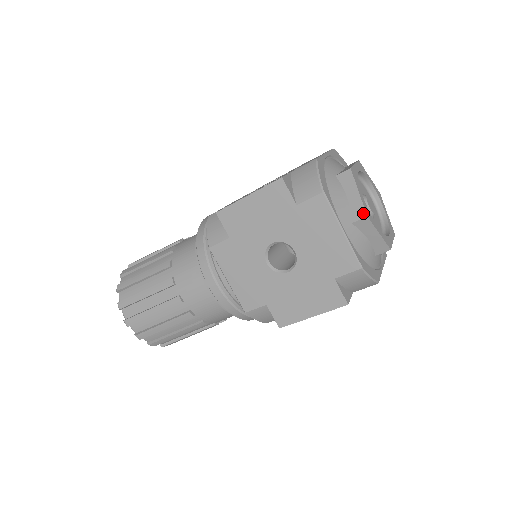
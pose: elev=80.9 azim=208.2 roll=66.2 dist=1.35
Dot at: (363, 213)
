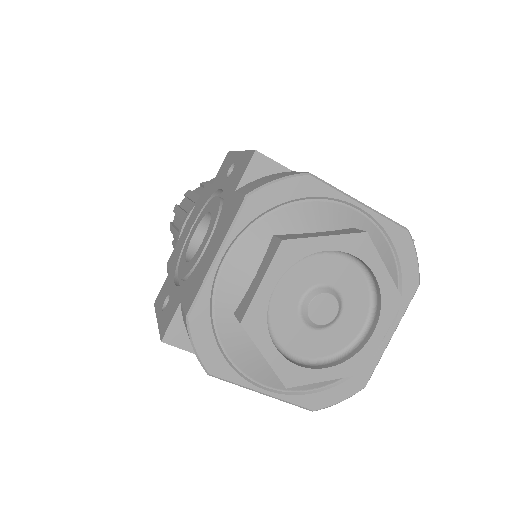
Dot at: occluded
